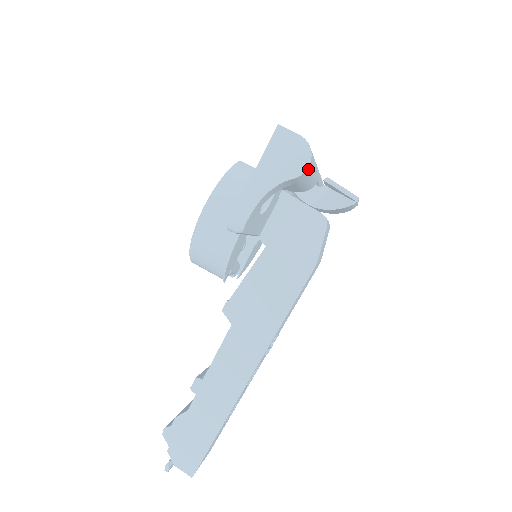
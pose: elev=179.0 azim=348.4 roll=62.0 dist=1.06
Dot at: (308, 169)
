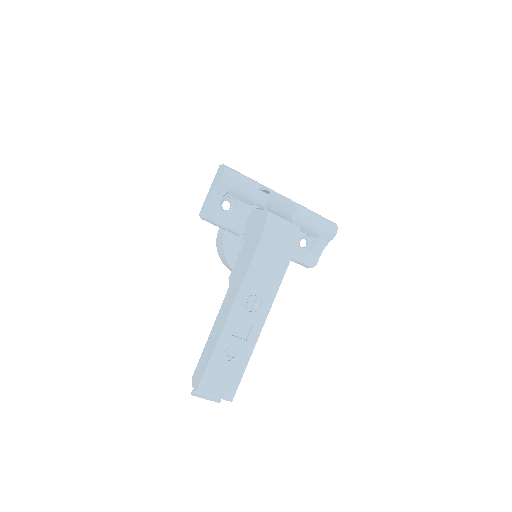
Dot at: (226, 176)
